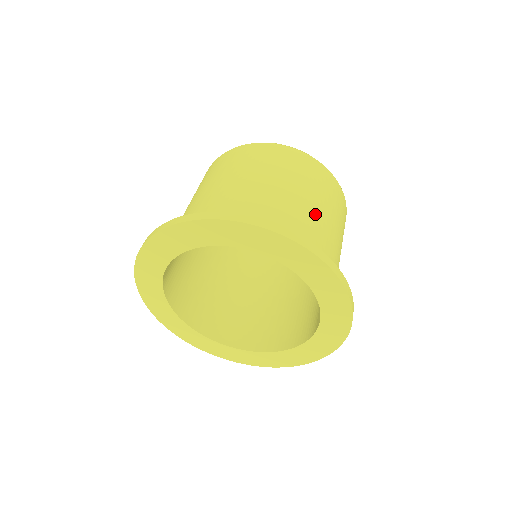
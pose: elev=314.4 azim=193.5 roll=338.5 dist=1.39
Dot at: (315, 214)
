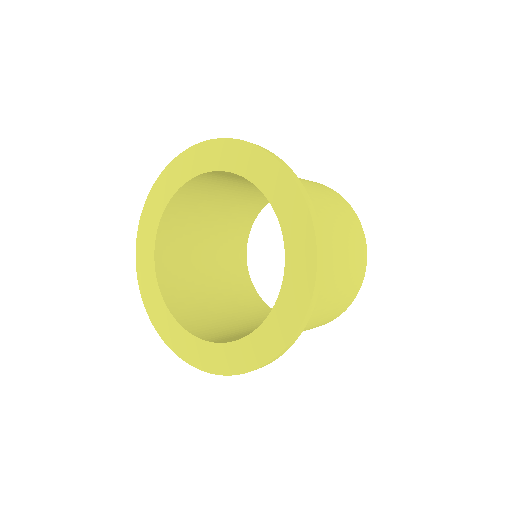
Dot at: (304, 186)
